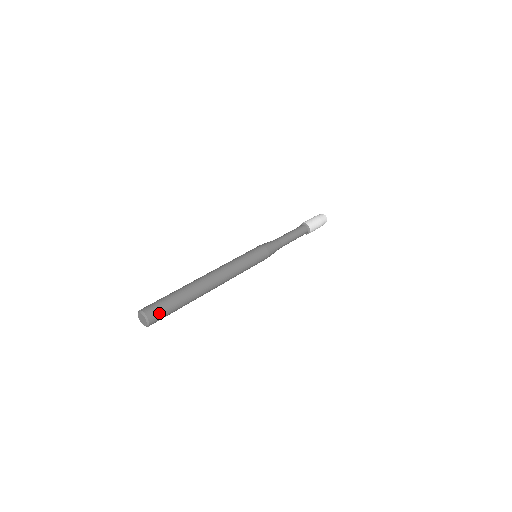
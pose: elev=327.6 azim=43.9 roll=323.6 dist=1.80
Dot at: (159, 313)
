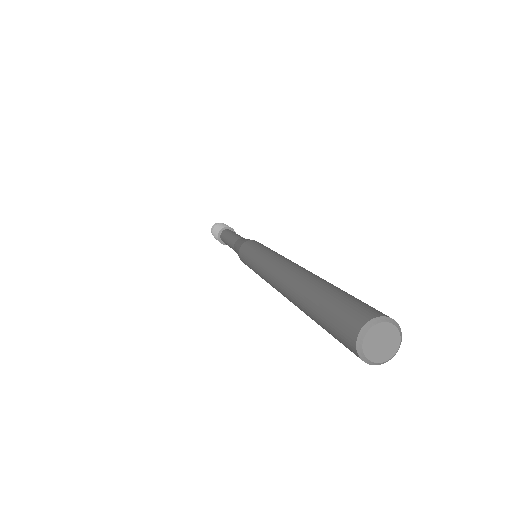
Dot at: occluded
